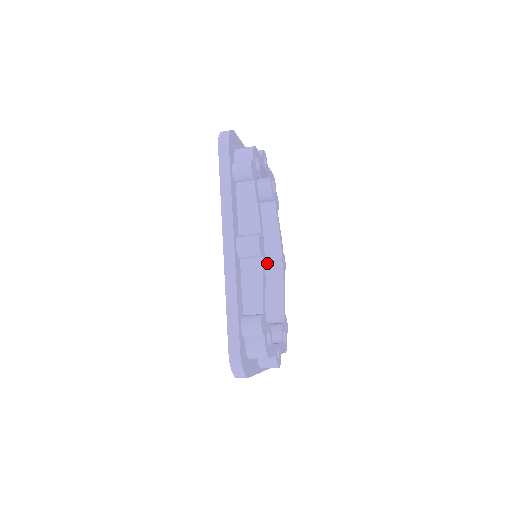
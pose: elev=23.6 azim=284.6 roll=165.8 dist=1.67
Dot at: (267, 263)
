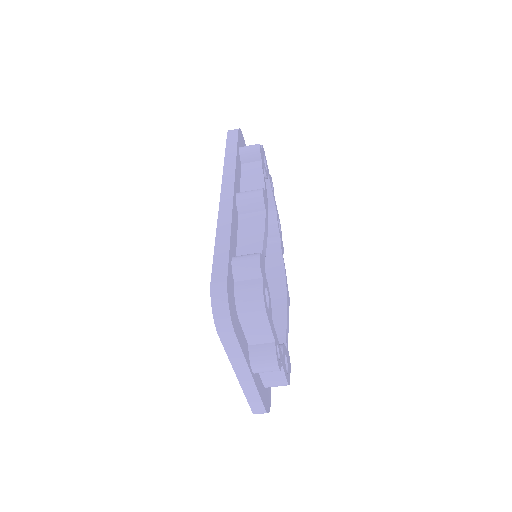
Dot at: occluded
